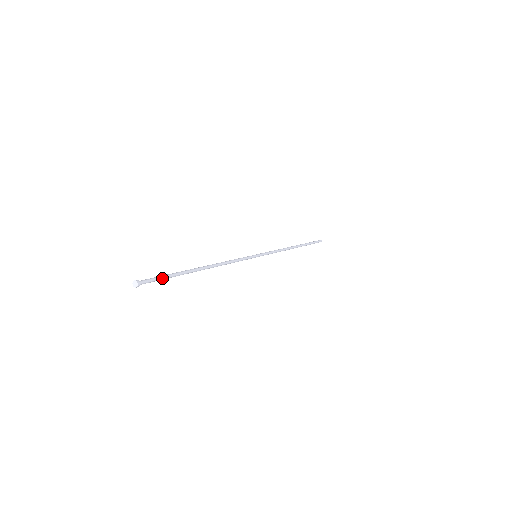
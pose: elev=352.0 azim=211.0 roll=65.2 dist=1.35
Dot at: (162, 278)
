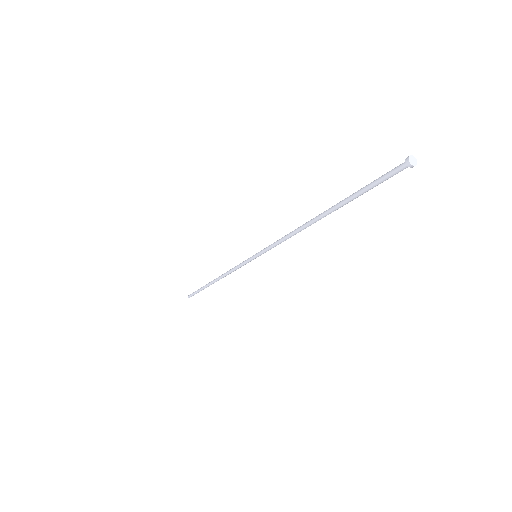
Dot at: (377, 185)
